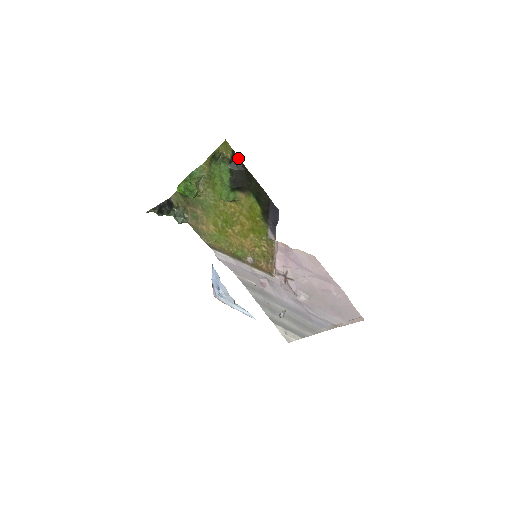
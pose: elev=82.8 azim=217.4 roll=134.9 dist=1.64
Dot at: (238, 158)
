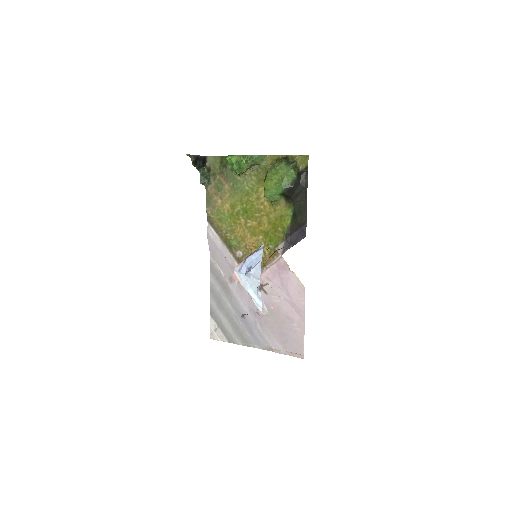
Dot at: (307, 175)
